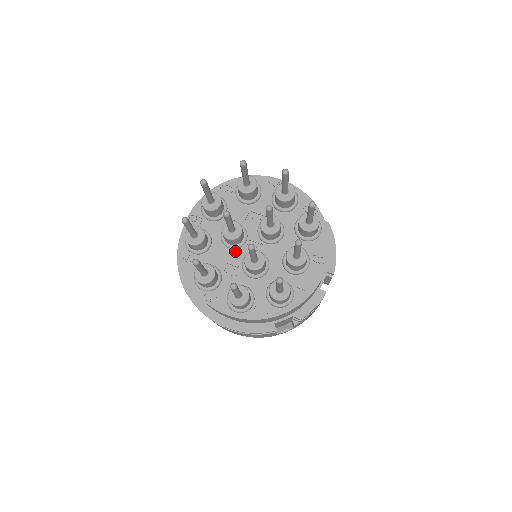
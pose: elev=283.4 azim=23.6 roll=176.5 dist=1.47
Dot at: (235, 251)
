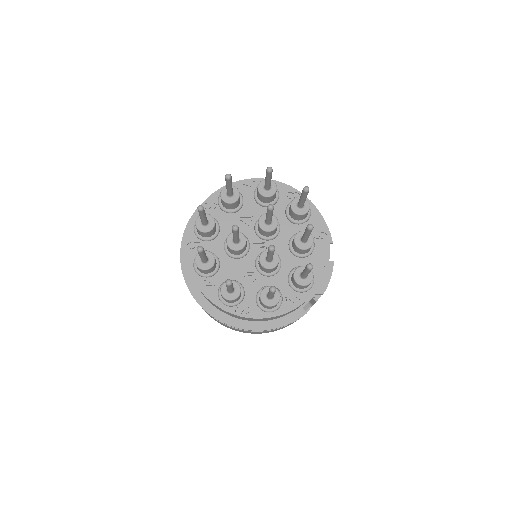
Dot at: (244, 259)
